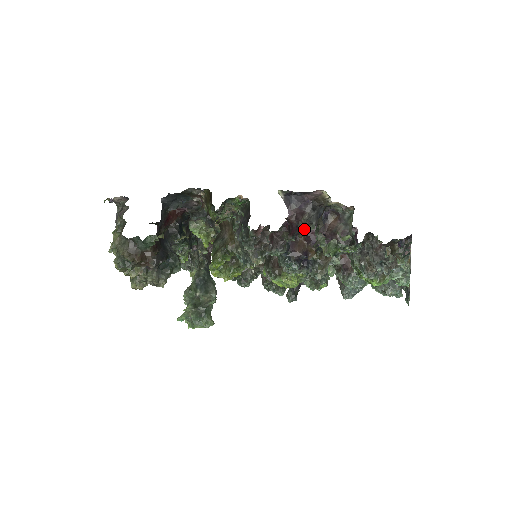
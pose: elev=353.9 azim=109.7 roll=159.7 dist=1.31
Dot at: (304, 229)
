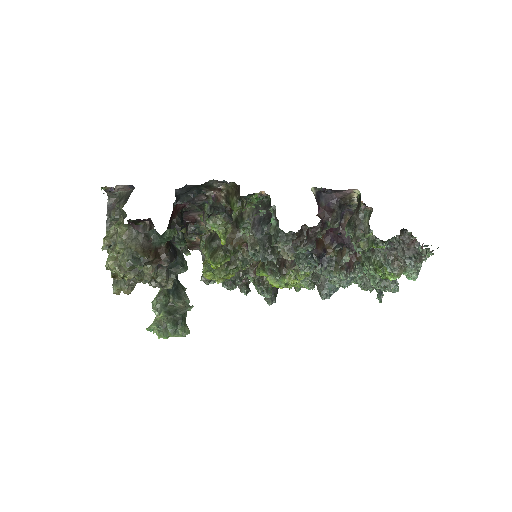
Dot at: (330, 226)
